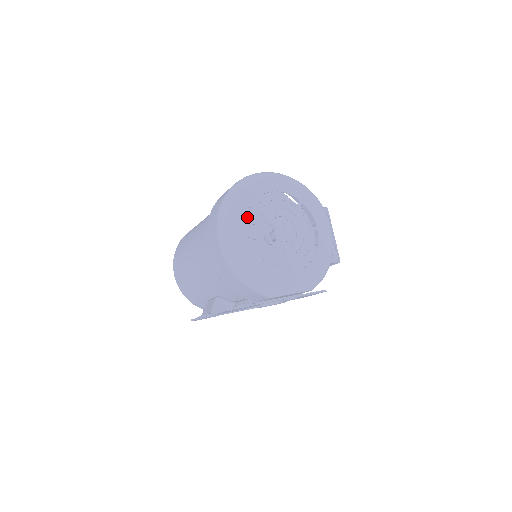
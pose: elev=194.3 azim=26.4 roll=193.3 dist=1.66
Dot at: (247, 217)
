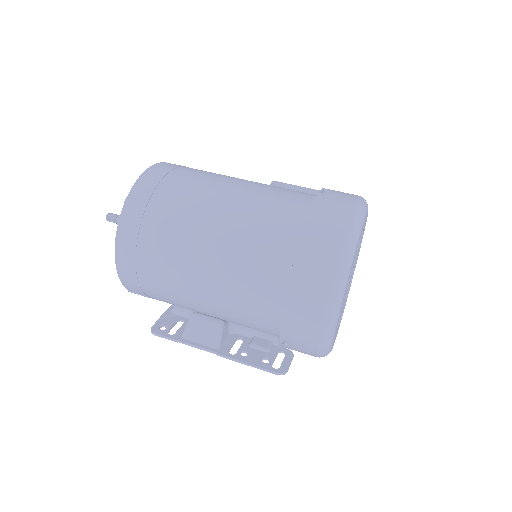
Dot at: occluded
